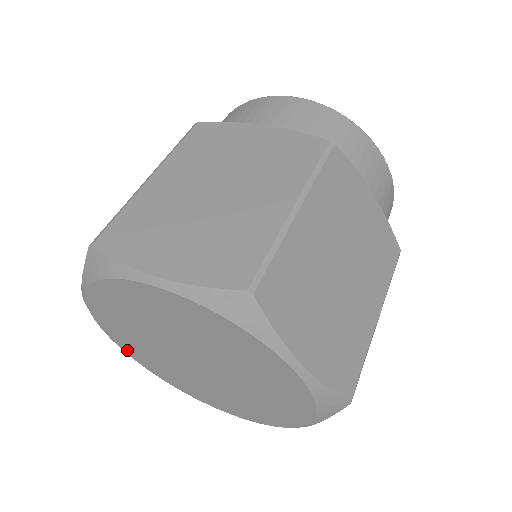
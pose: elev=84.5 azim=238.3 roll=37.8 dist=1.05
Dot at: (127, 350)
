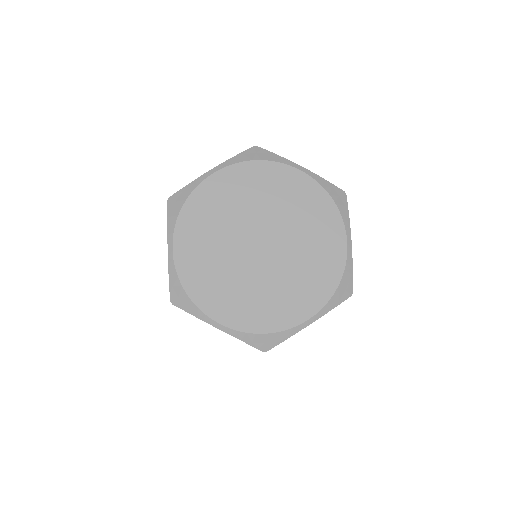
Dot at: (214, 312)
